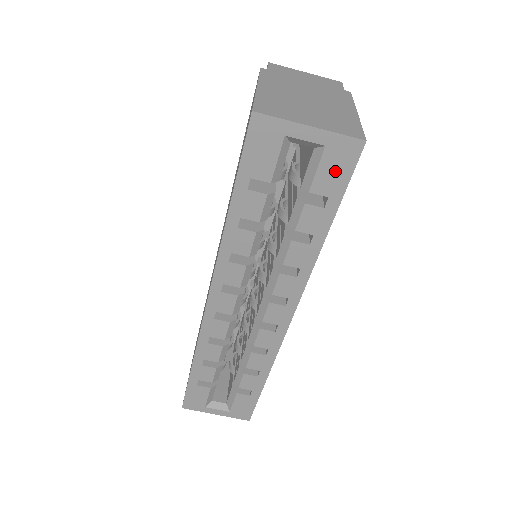
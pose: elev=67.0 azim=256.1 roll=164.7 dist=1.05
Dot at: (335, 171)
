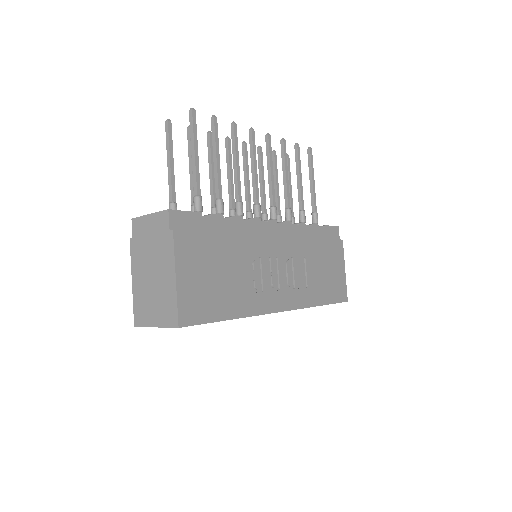
Dot at: occluded
